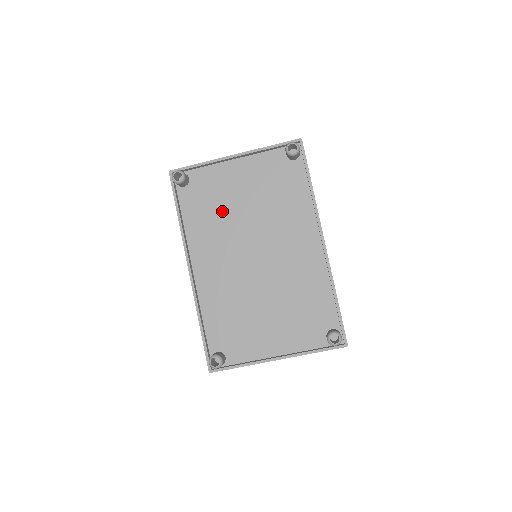
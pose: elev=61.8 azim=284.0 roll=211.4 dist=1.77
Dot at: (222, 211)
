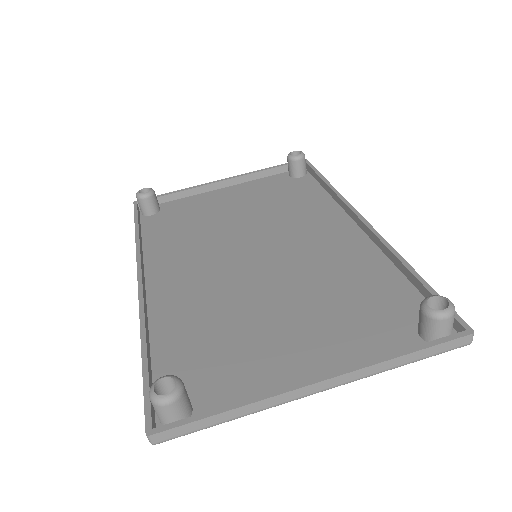
Dot at: (203, 225)
